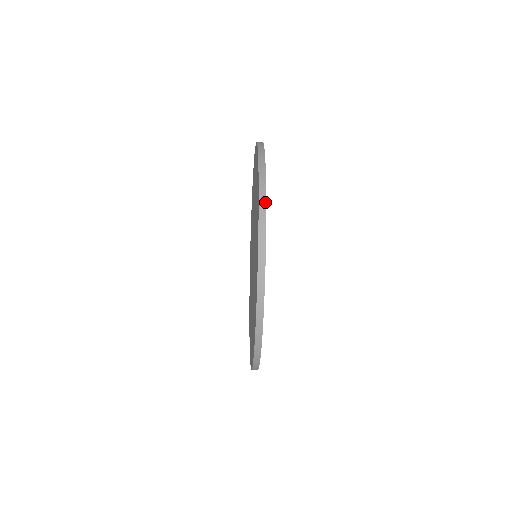
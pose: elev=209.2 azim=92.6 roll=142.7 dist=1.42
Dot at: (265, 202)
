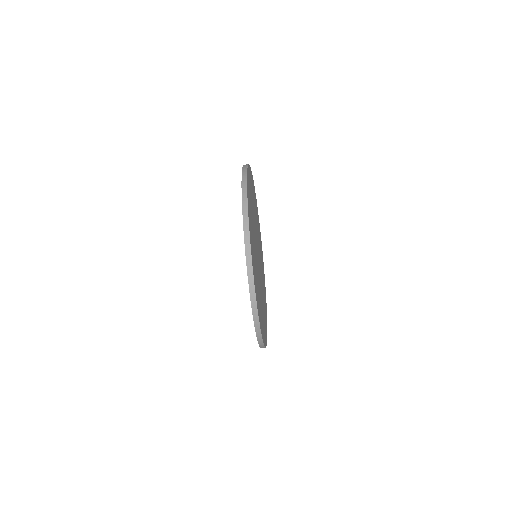
Dot at: (246, 195)
